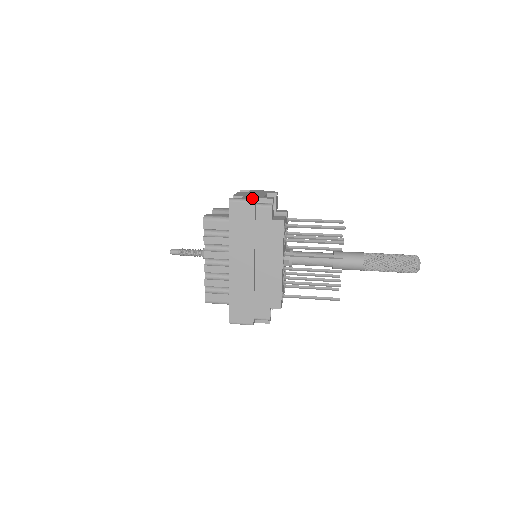
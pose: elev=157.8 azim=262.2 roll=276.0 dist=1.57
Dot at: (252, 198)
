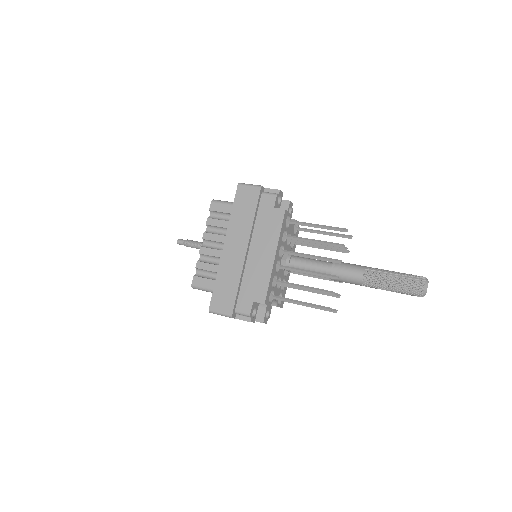
Dot at: occluded
